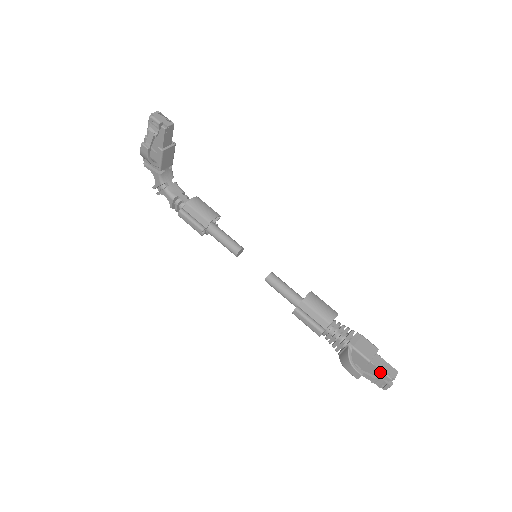
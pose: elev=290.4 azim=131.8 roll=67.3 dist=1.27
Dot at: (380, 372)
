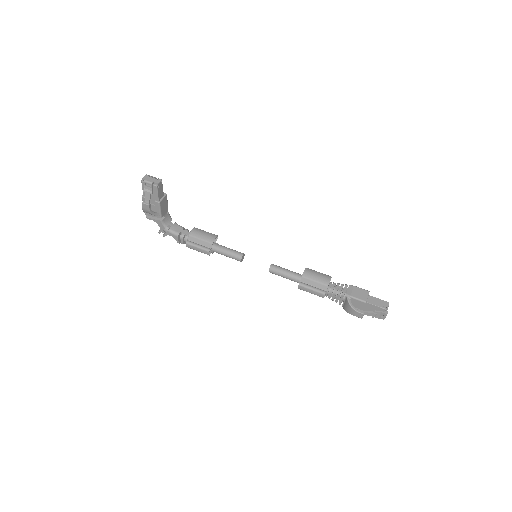
Dot at: (376, 307)
